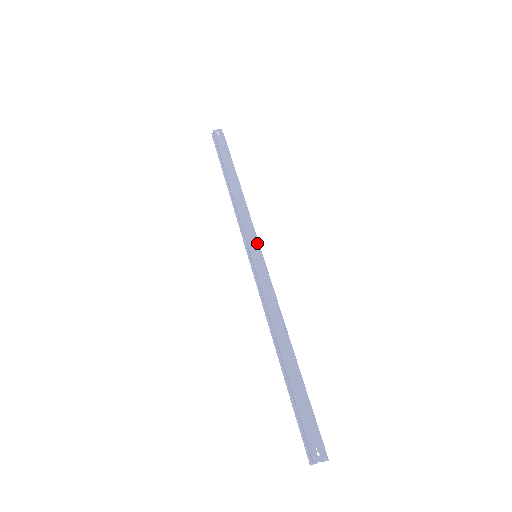
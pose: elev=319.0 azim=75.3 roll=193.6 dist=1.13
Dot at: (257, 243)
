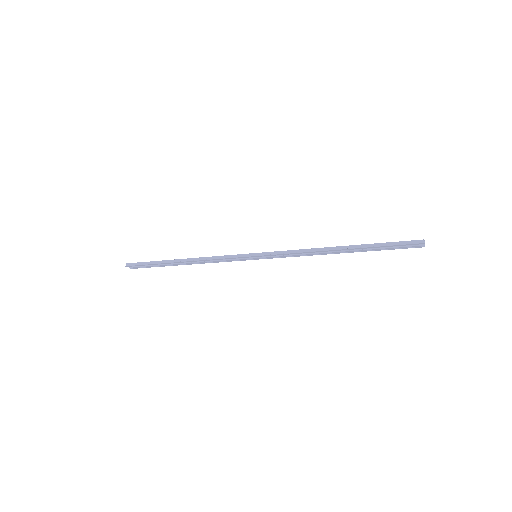
Dot at: occluded
